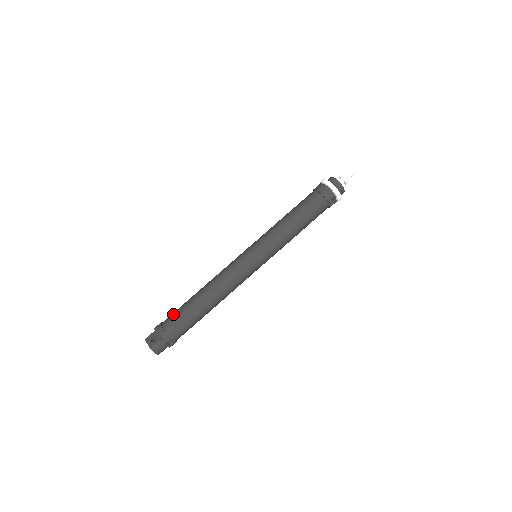
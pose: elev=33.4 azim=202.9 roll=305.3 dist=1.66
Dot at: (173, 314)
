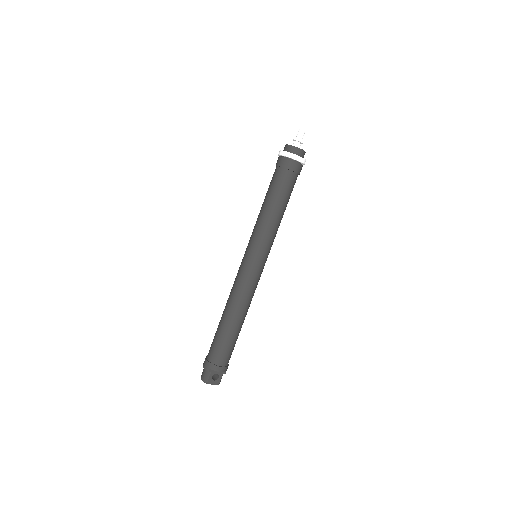
Dot at: (222, 352)
